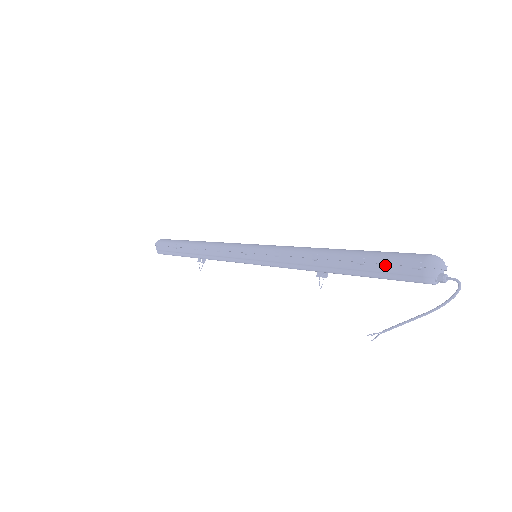
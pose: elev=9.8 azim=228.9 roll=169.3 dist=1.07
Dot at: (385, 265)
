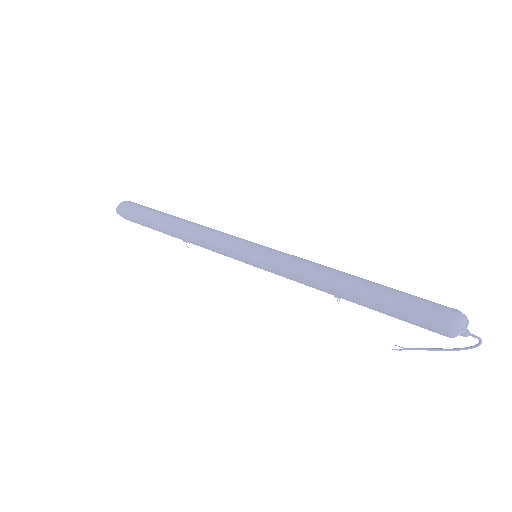
Dot at: (410, 318)
